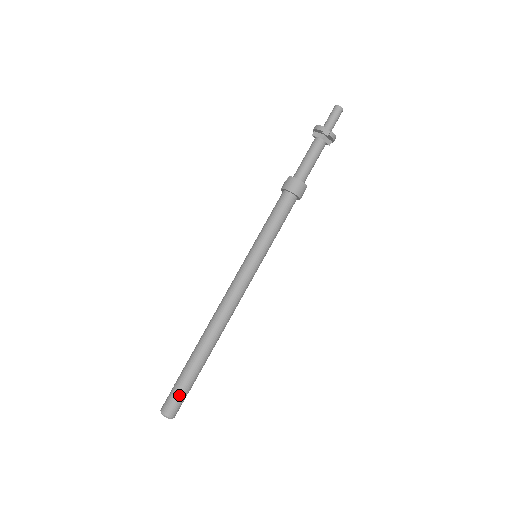
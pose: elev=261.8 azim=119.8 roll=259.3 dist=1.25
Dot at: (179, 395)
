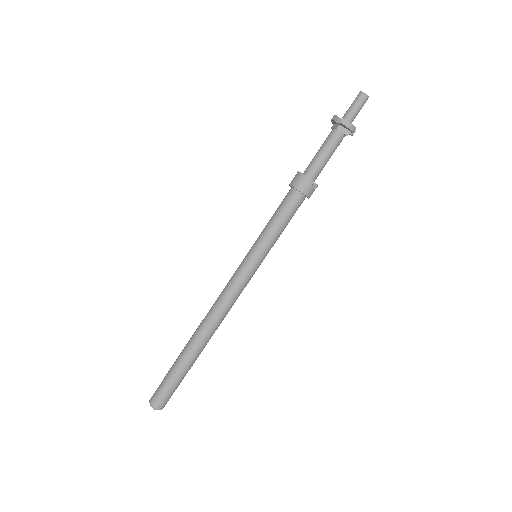
Dot at: (163, 386)
